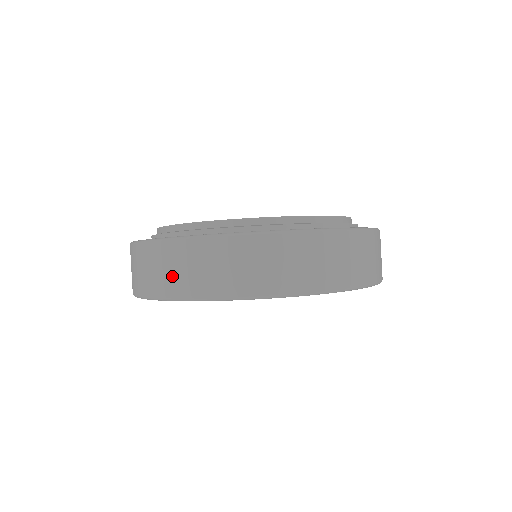
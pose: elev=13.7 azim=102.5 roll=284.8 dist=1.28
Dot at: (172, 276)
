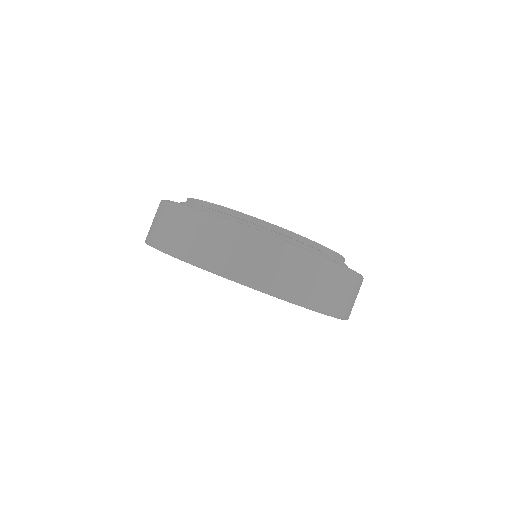
Dot at: (259, 267)
